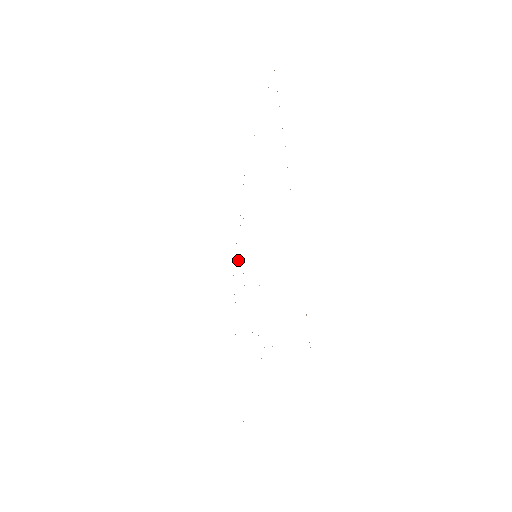
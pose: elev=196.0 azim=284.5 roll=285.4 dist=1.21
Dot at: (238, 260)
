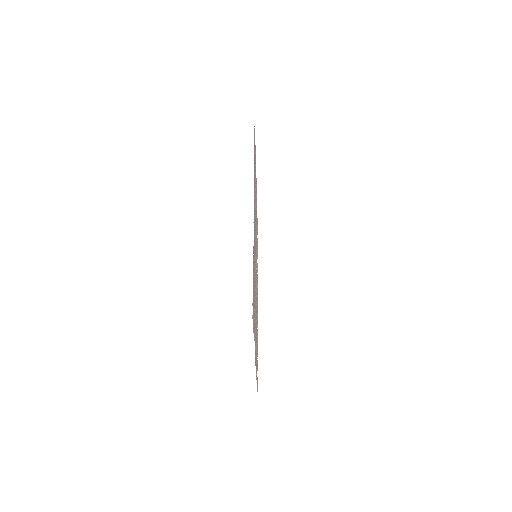
Dot at: occluded
